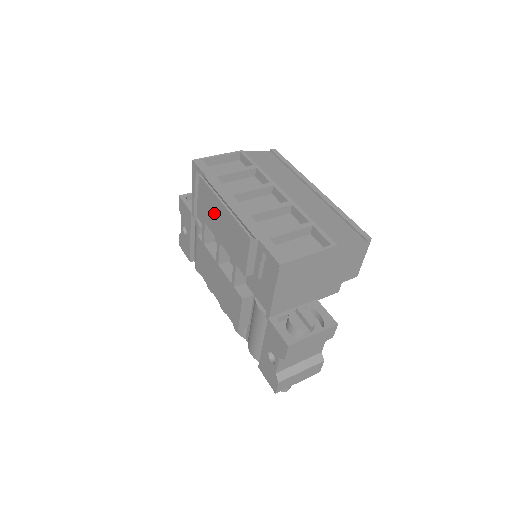
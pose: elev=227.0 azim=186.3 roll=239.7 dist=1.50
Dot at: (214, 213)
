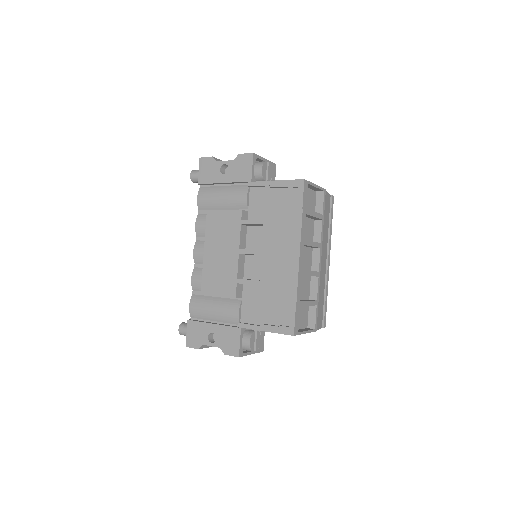
Dot at: (283, 242)
